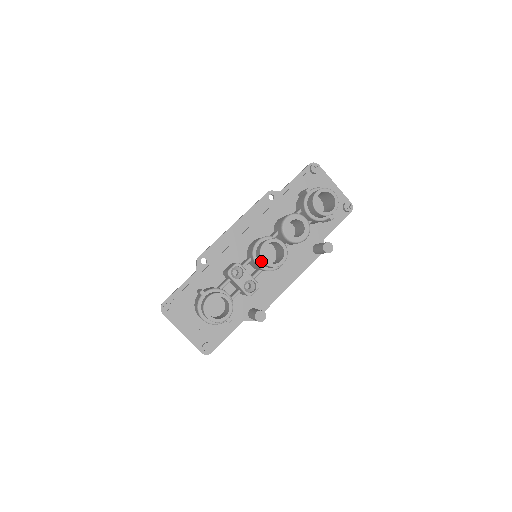
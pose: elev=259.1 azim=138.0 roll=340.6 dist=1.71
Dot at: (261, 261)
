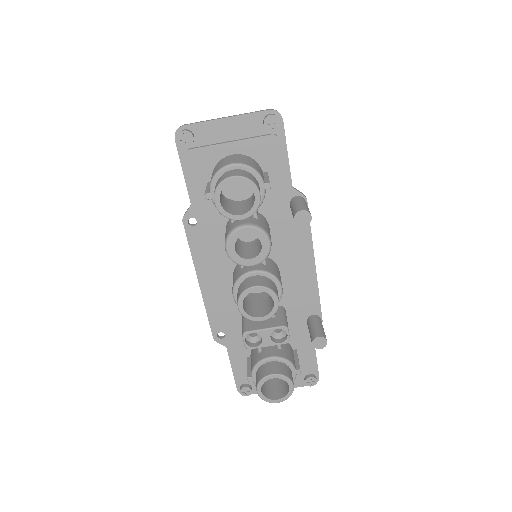
Dot at: (258, 318)
